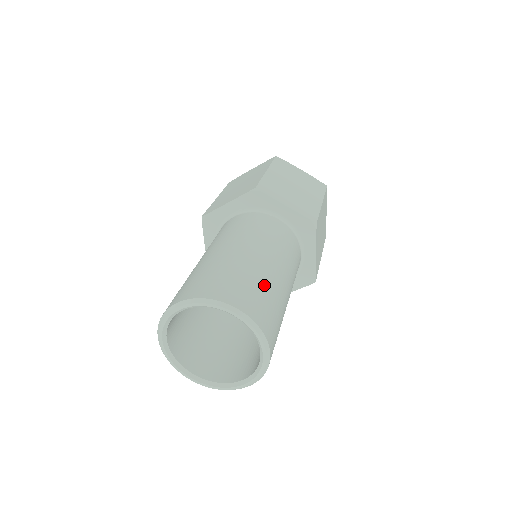
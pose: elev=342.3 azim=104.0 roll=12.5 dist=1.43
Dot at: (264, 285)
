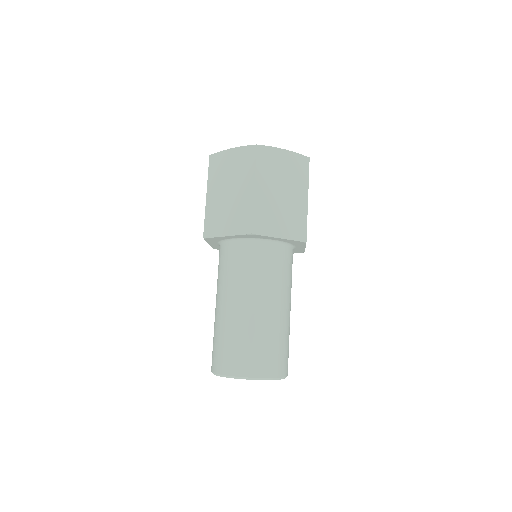
Dot at: (277, 338)
